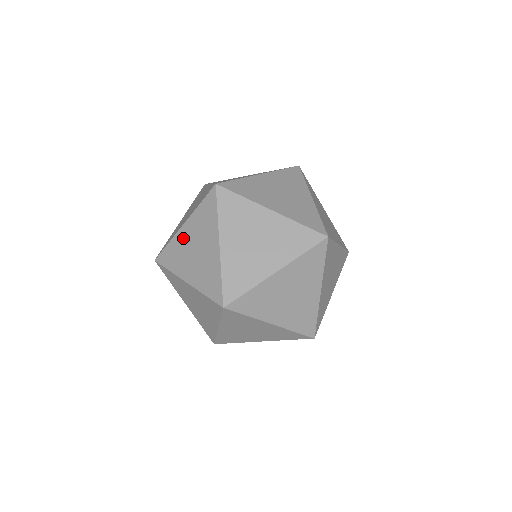
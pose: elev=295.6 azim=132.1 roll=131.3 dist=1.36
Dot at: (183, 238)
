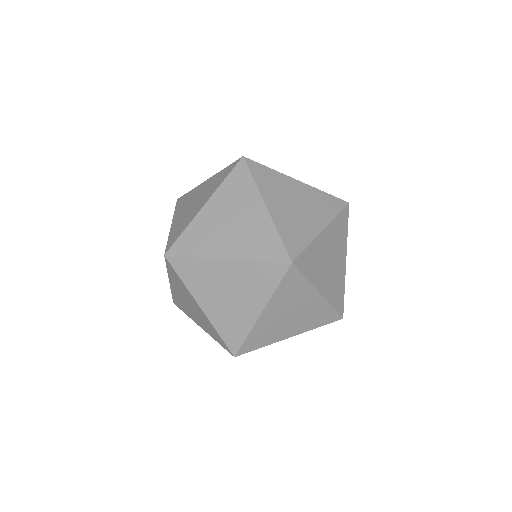
Dot at: occluded
